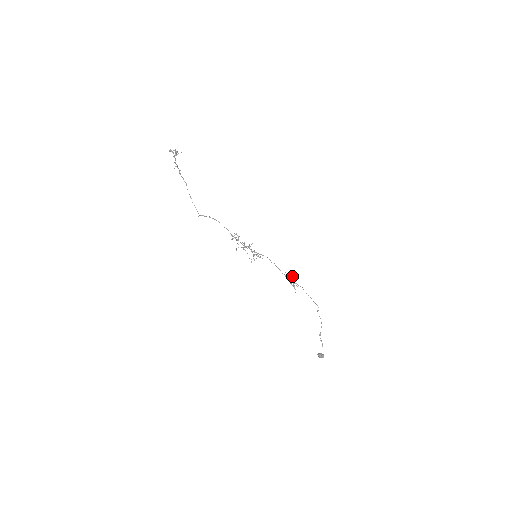
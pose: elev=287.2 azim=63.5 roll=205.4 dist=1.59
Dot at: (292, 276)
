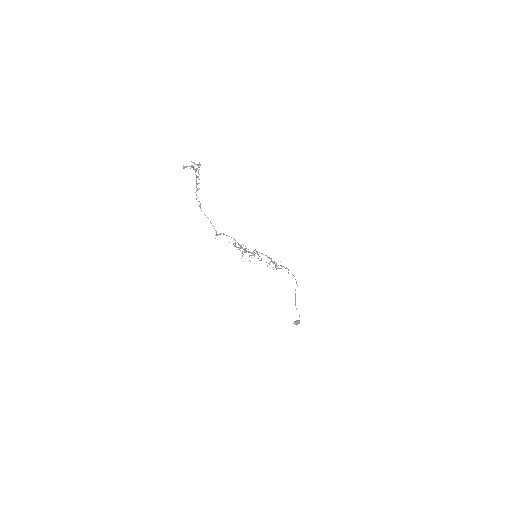
Dot at: occluded
